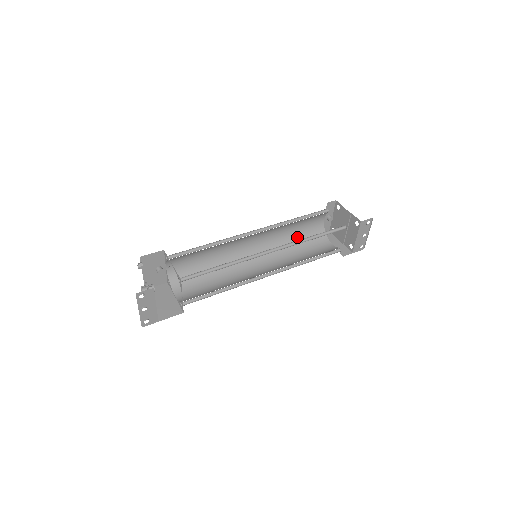
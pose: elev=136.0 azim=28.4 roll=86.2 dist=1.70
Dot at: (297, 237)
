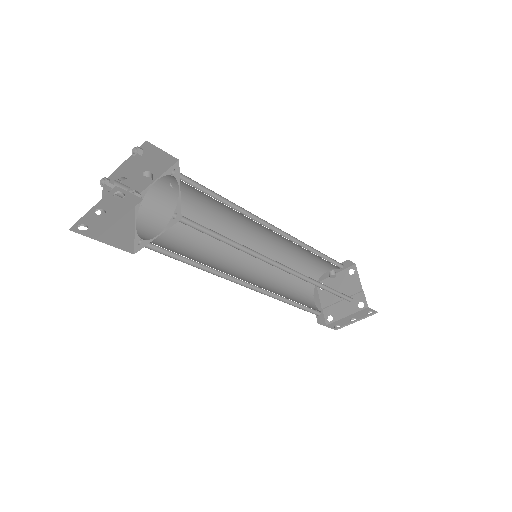
Dot at: (293, 266)
